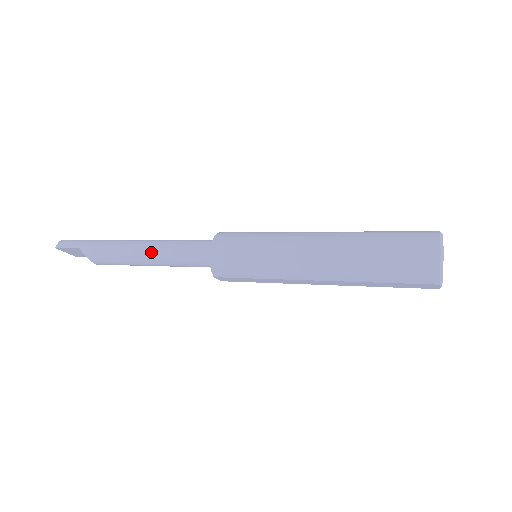
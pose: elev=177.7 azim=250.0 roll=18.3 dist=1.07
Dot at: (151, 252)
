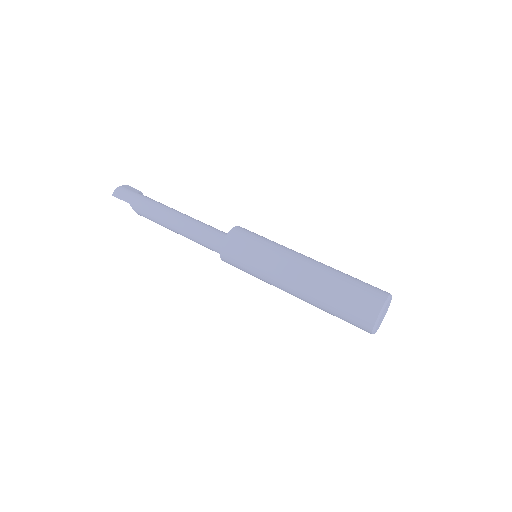
Dot at: (180, 230)
